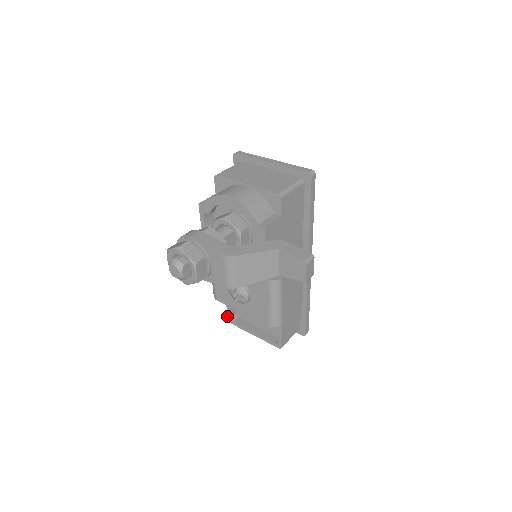
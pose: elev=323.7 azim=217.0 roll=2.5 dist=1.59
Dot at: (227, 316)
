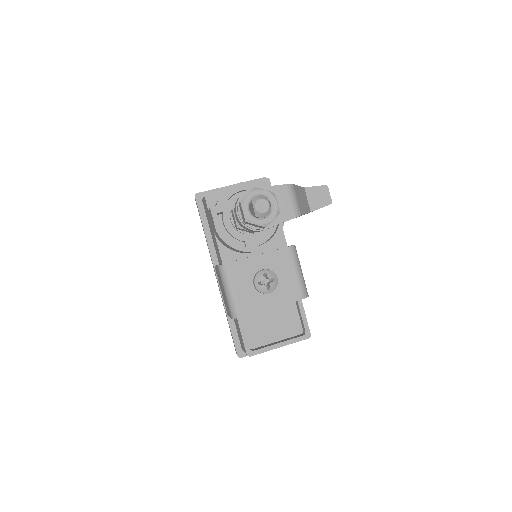
Dot at: (245, 350)
